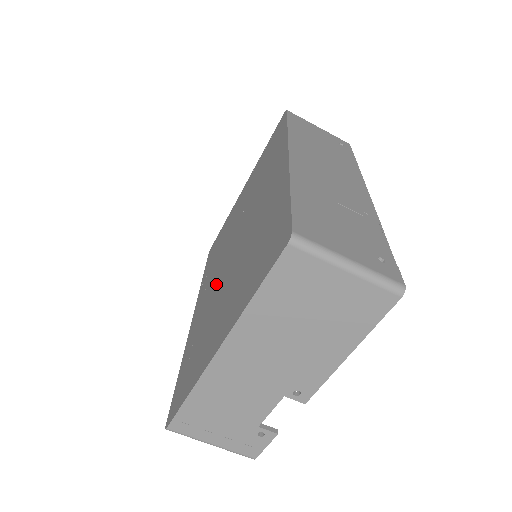
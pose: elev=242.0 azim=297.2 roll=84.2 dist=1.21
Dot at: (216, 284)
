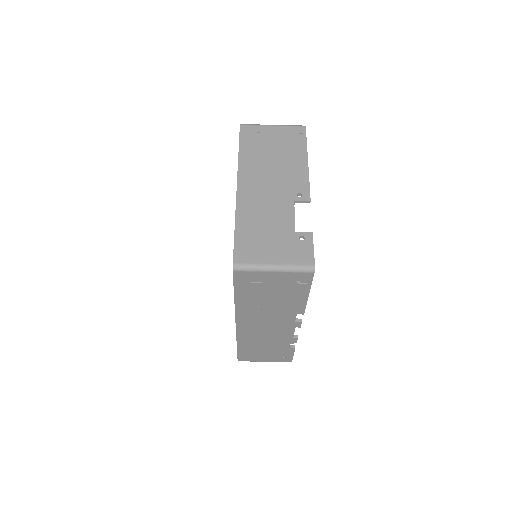
Dot at: occluded
